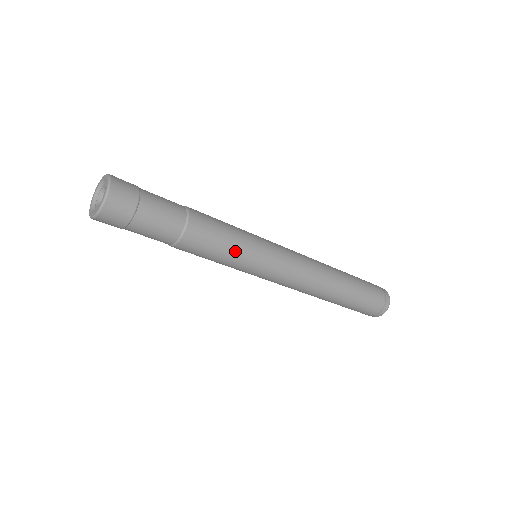
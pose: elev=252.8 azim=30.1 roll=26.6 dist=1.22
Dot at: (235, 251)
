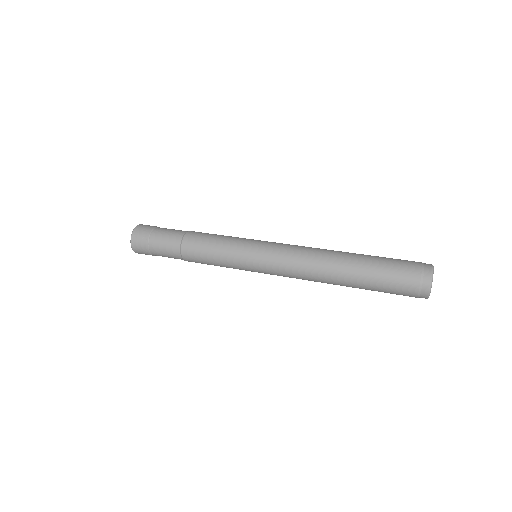
Dot at: (223, 249)
